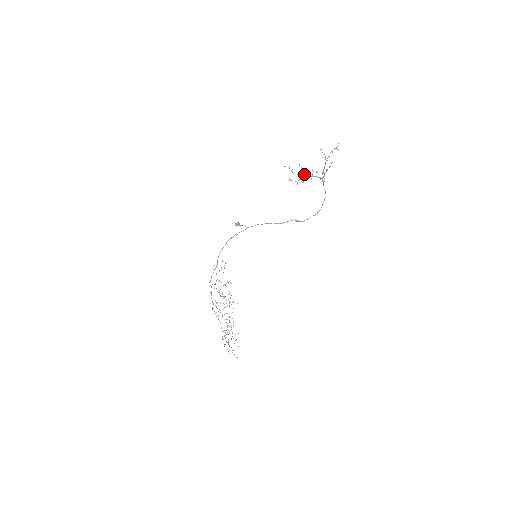
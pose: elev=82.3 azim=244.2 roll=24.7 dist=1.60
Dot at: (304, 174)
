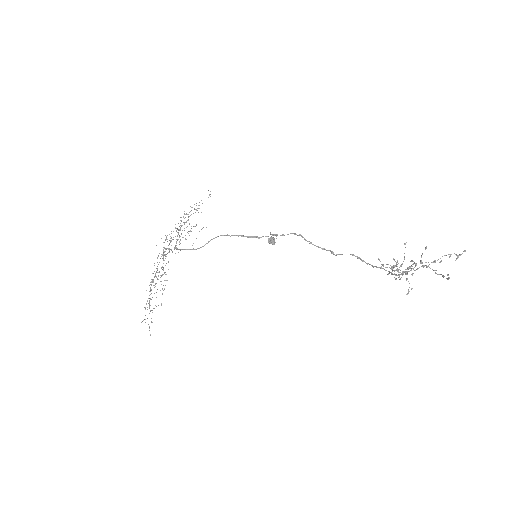
Dot at: occluded
